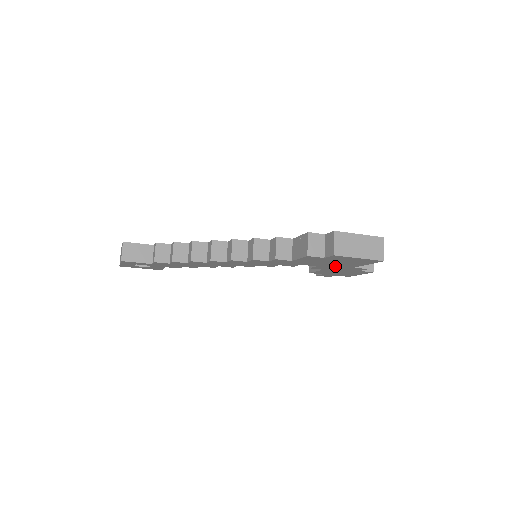
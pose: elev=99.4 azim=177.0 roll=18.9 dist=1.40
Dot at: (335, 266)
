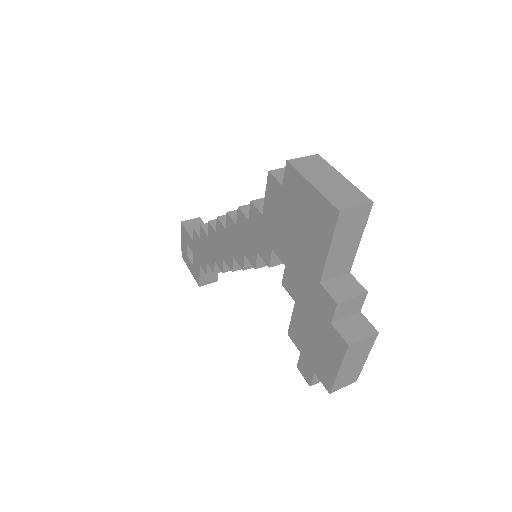
Dot at: (301, 268)
